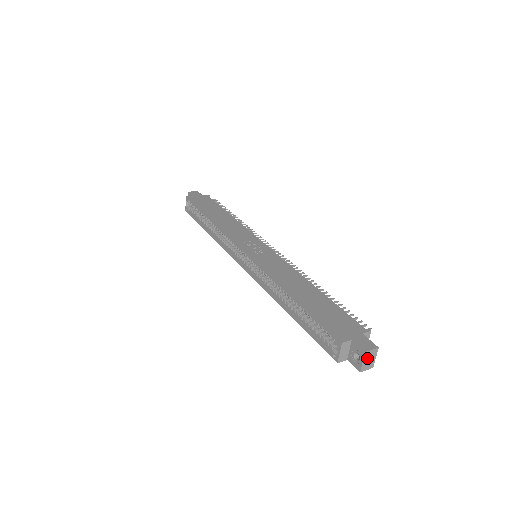
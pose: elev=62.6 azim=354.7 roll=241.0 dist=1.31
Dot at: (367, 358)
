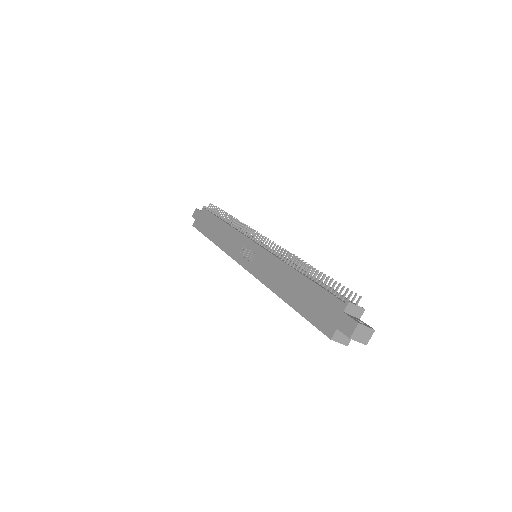
Dot at: (358, 336)
